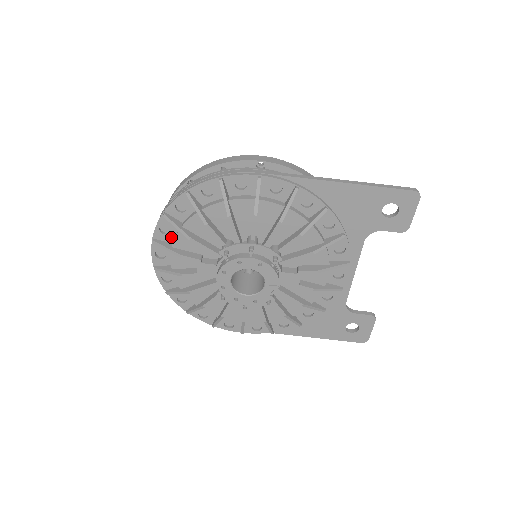
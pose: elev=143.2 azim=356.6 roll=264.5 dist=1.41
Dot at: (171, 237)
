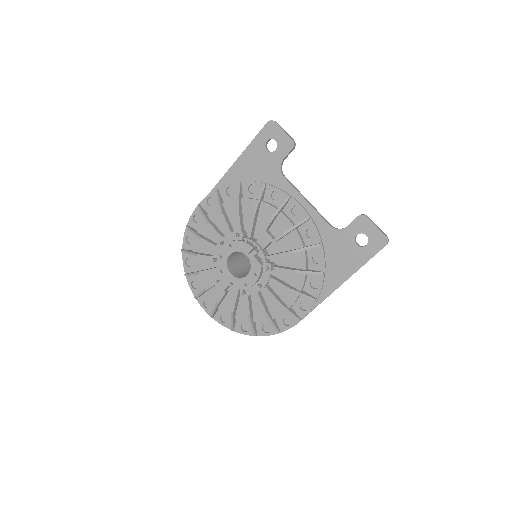
Dot at: occluded
